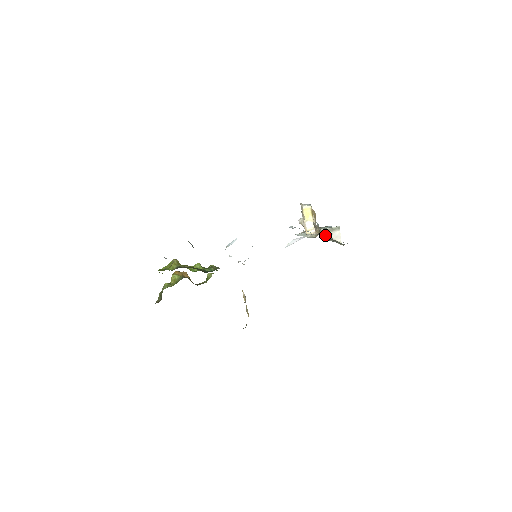
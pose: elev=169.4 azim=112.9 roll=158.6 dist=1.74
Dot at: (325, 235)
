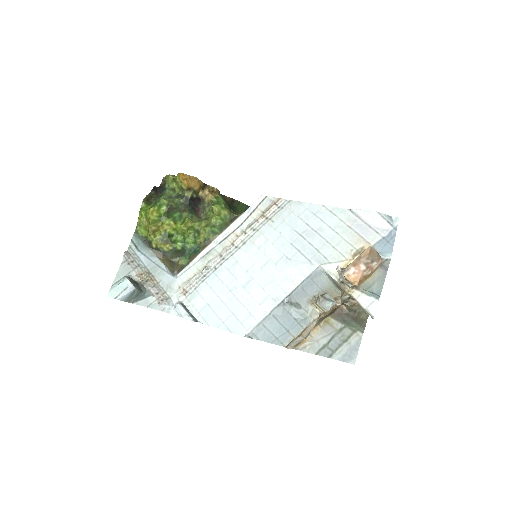
Dot at: (311, 340)
